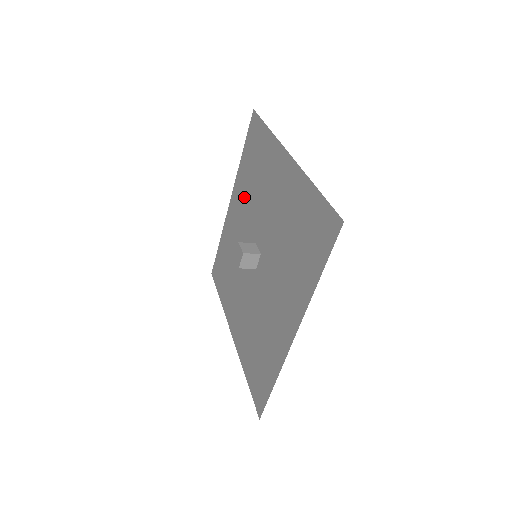
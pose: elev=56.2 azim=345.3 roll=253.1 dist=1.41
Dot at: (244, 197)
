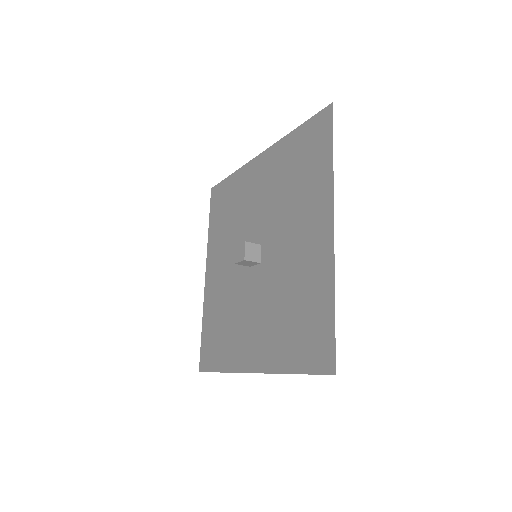
Dot at: (274, 180)
